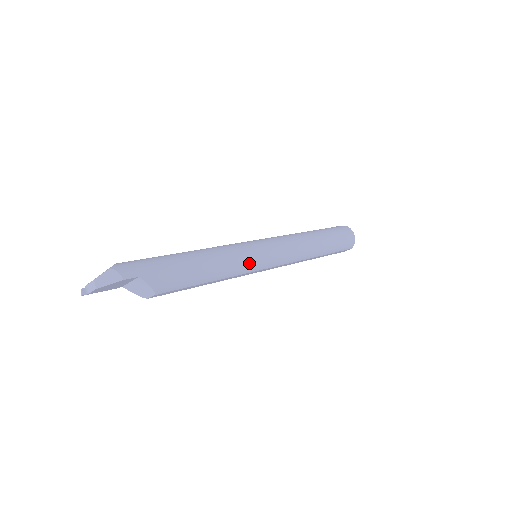
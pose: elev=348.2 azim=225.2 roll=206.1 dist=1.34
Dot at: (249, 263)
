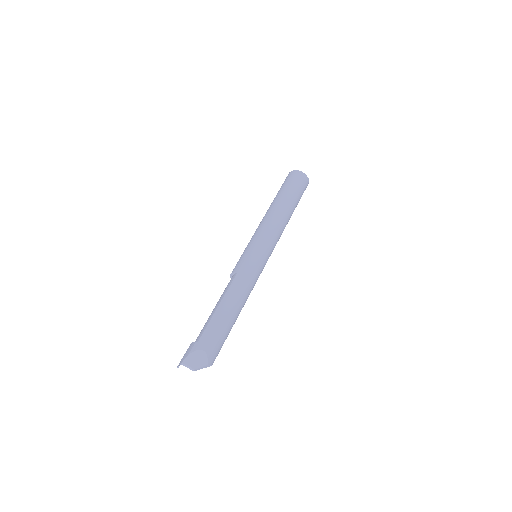
Dot at: occluded
